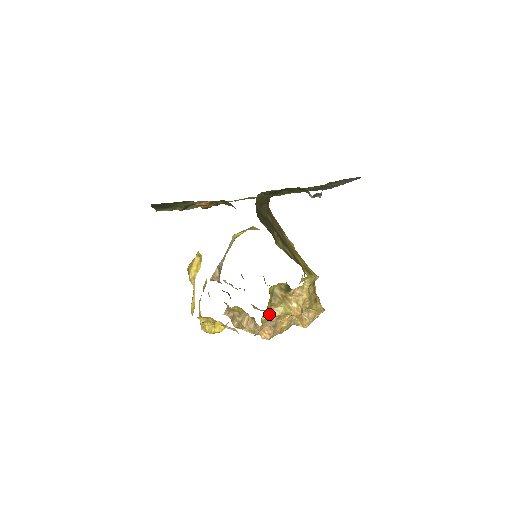
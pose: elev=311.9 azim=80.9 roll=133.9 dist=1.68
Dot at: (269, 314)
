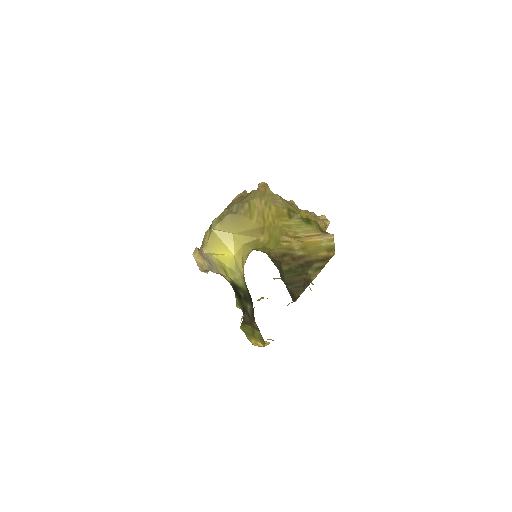
Dot at: occluded
